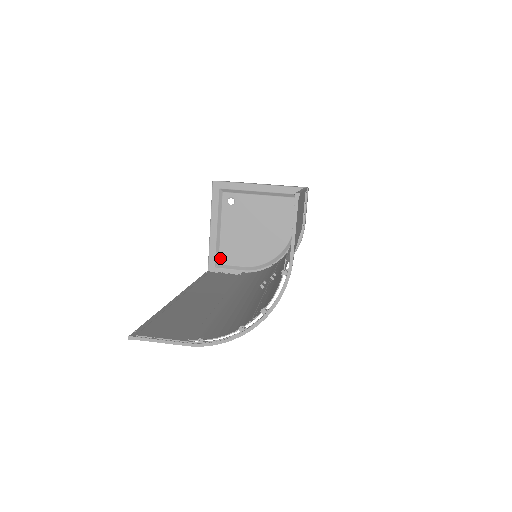
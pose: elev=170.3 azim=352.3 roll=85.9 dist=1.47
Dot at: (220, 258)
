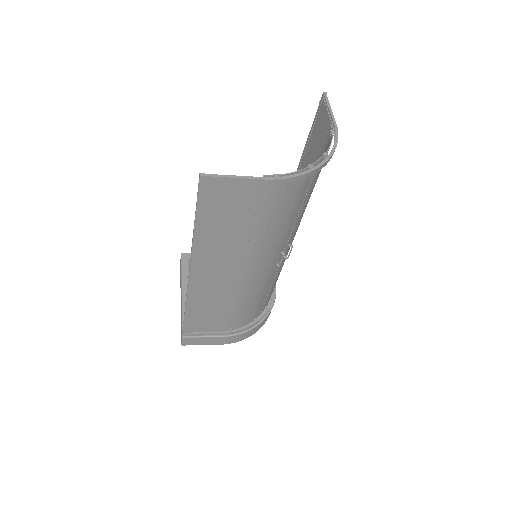
Dot at: occluded
